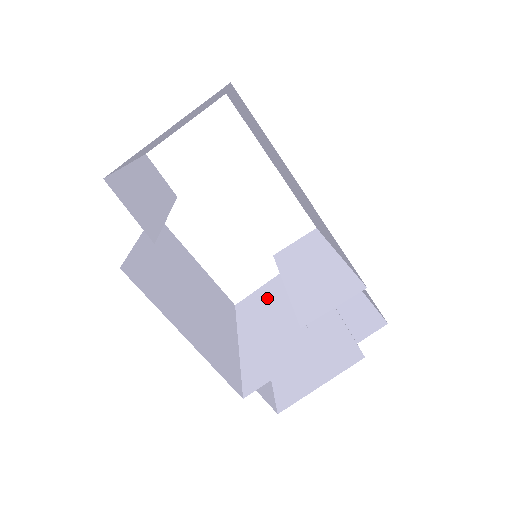
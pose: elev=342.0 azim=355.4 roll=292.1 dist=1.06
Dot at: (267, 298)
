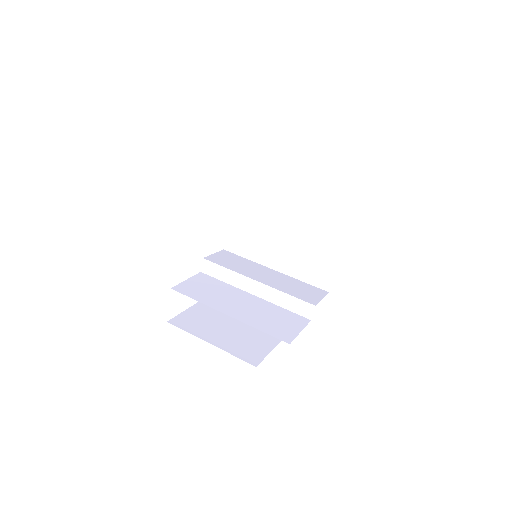
Dot at: (212, 288)
